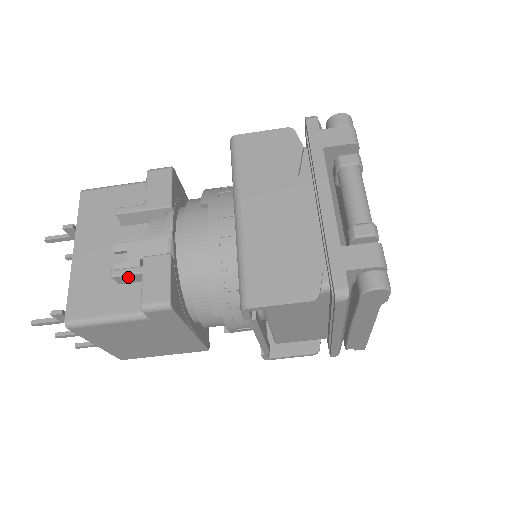
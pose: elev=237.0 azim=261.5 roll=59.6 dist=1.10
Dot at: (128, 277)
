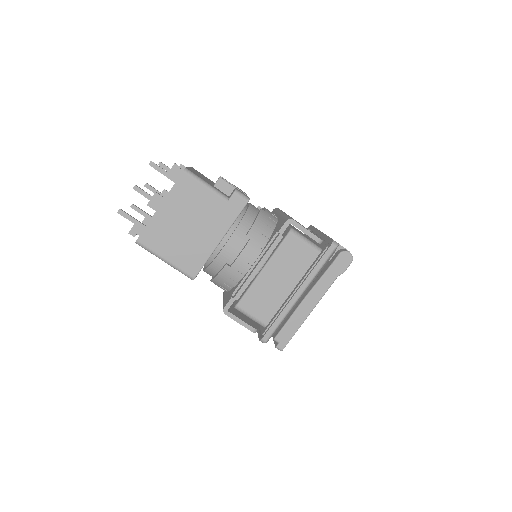
Dot at: (226, 185)
